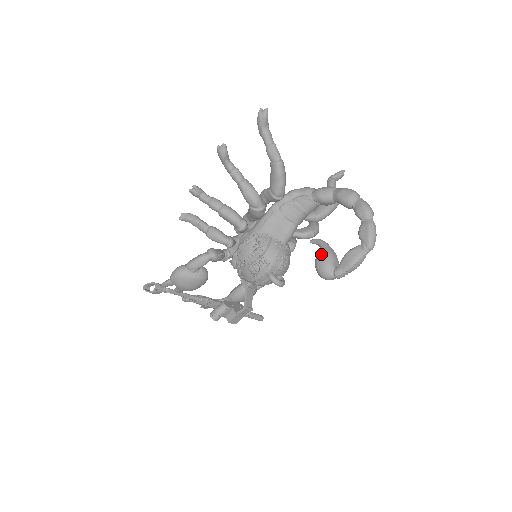
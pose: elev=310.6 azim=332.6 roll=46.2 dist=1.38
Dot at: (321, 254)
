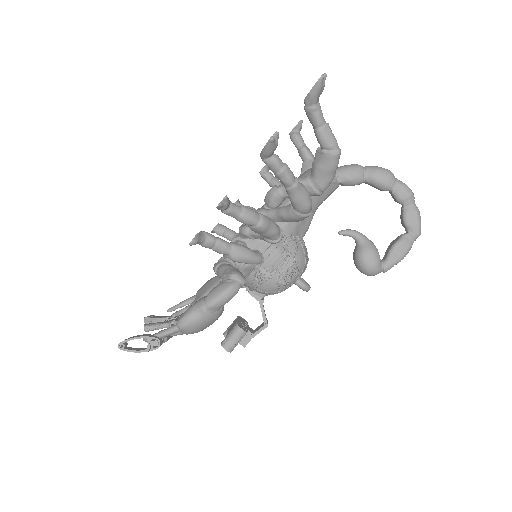
Dot at: (368, 251)
